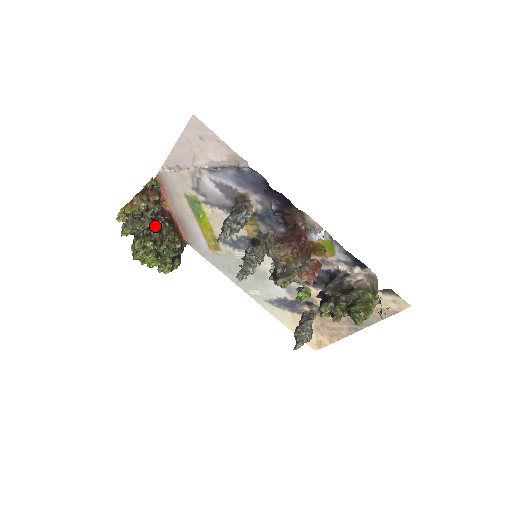
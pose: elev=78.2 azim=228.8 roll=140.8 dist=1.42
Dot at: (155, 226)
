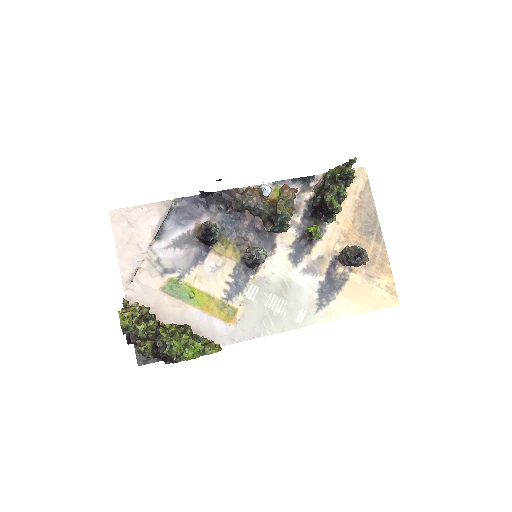
Dot at: (164, 327)
